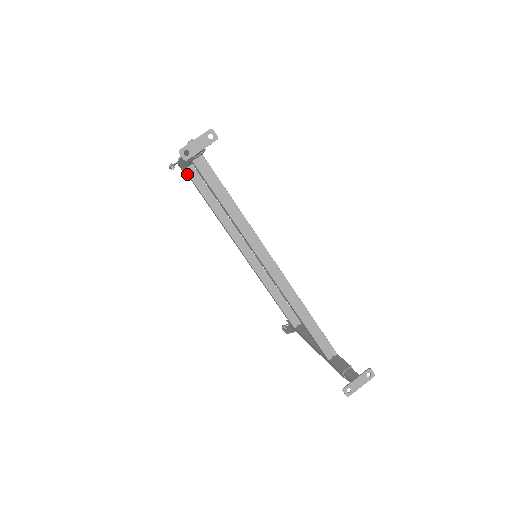
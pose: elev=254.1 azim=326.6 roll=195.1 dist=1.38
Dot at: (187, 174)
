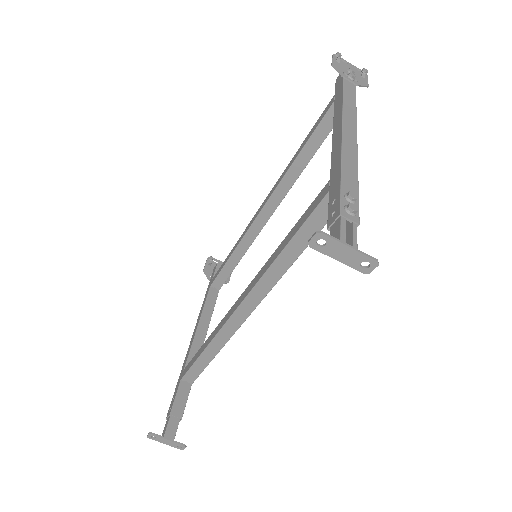
Dot at: (330, 105)
